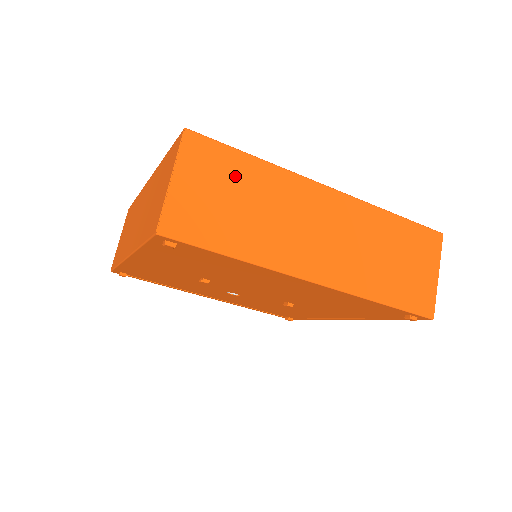
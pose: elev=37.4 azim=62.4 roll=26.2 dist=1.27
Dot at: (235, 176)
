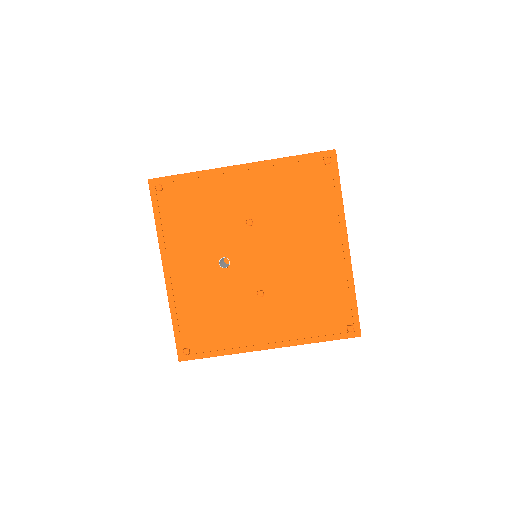
Dot at: occluded
